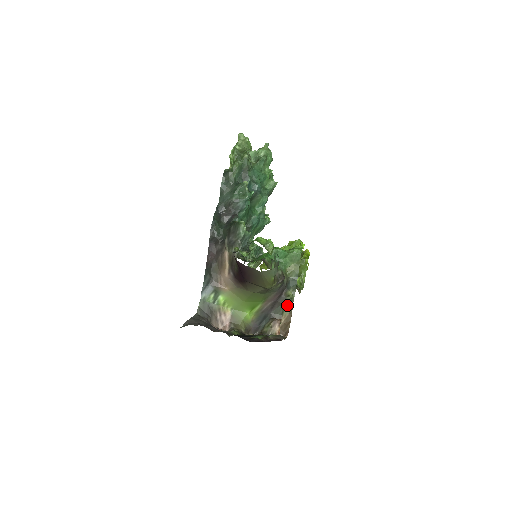
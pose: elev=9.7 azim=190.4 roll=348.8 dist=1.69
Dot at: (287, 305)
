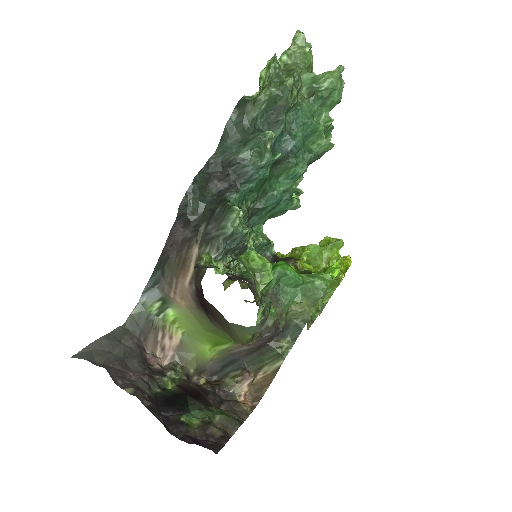
Dot at: (273, 359)
